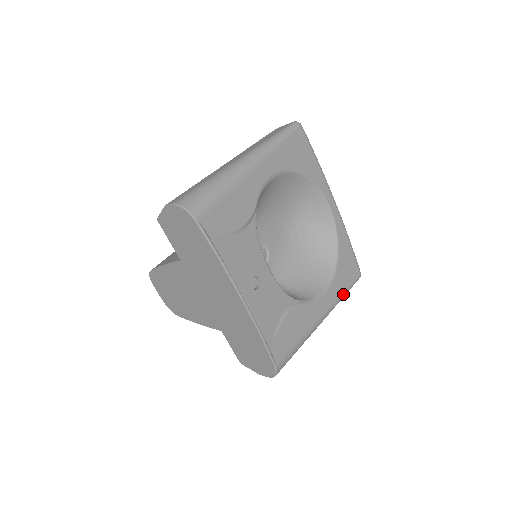
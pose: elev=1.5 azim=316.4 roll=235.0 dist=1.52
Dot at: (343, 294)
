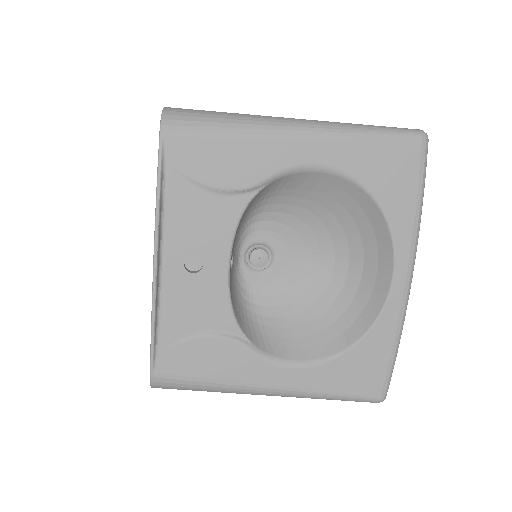
Dot at: (328, 394)
